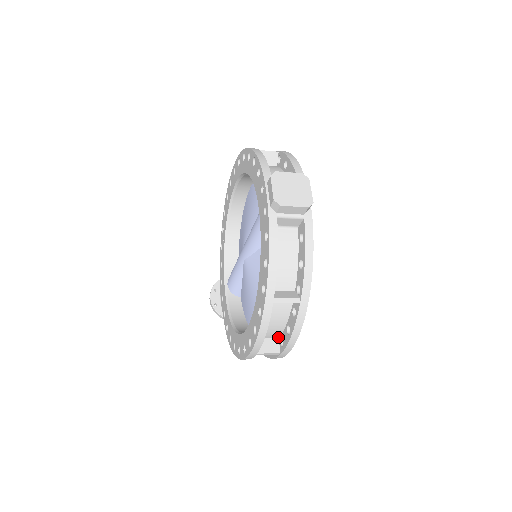
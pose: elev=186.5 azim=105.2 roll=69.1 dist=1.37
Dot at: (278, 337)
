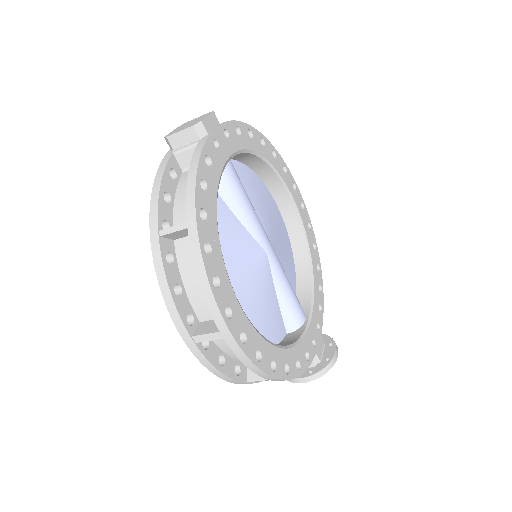
Dot at: (226, 315)
